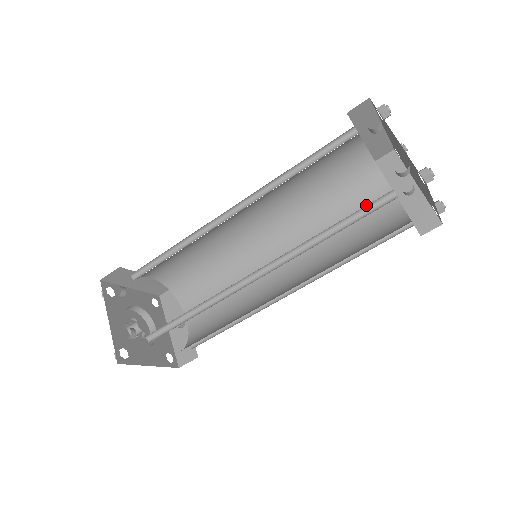
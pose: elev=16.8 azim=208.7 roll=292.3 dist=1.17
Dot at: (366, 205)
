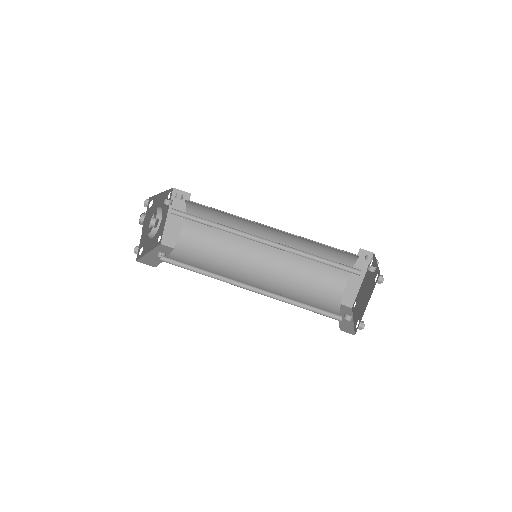
Dot at: (344, 265)
